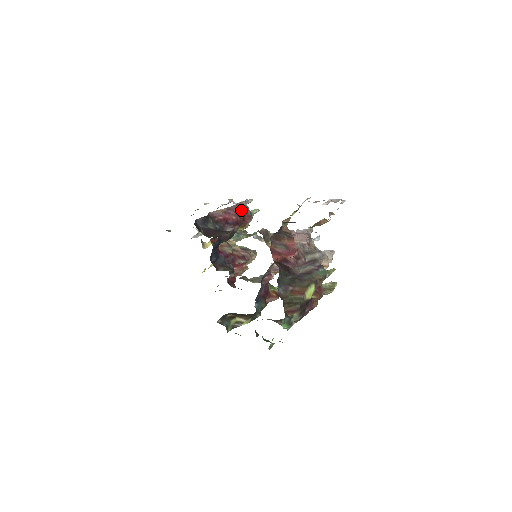
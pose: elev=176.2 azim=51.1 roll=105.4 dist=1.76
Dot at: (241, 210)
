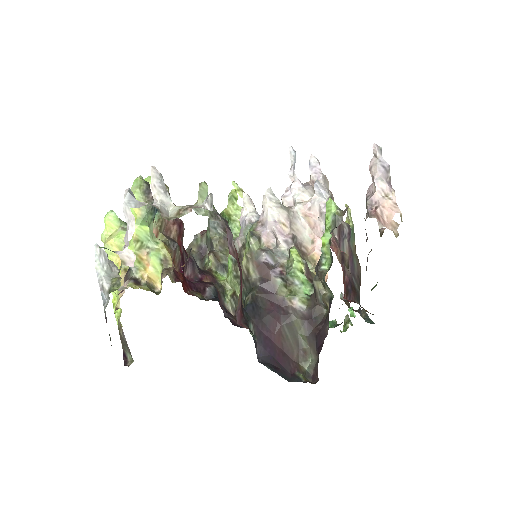
Dot at: (235, 249)
